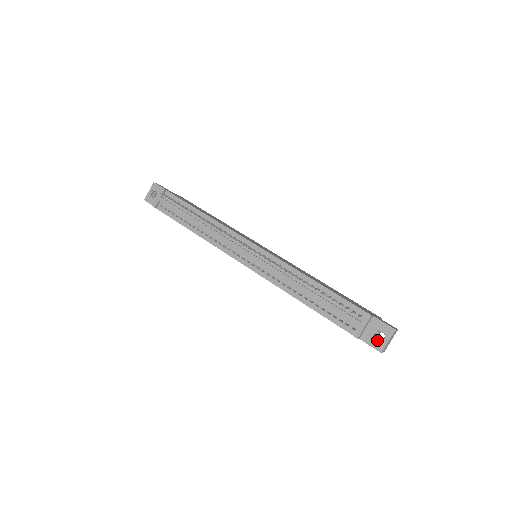
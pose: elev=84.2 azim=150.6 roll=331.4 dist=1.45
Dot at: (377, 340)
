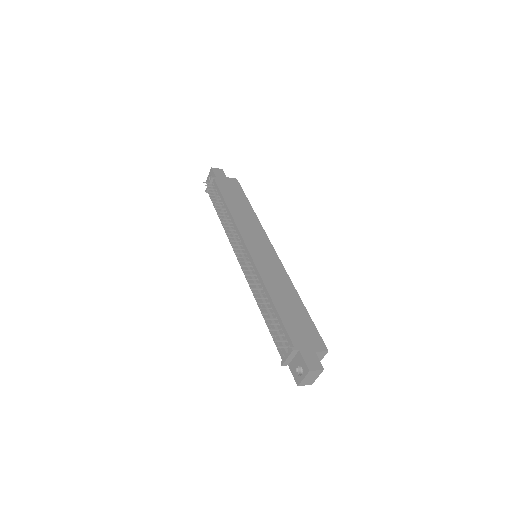
Dot at: (298, 373)
